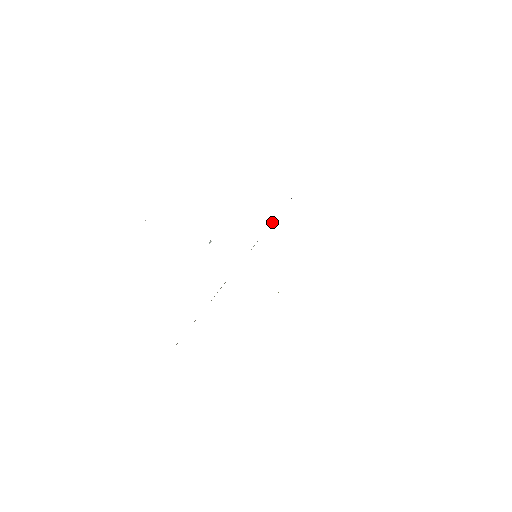
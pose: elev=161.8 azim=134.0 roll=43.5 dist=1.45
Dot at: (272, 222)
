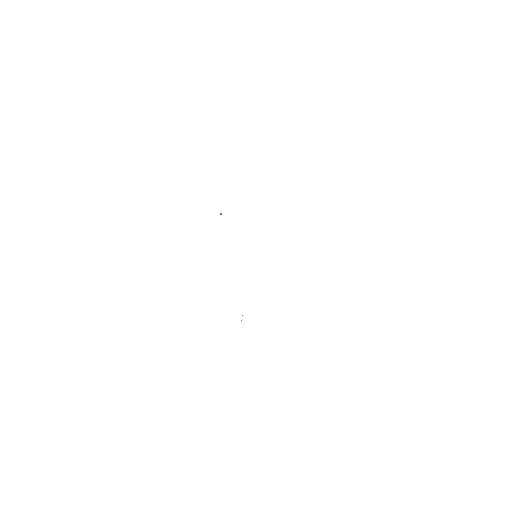
Dot at: occluded
